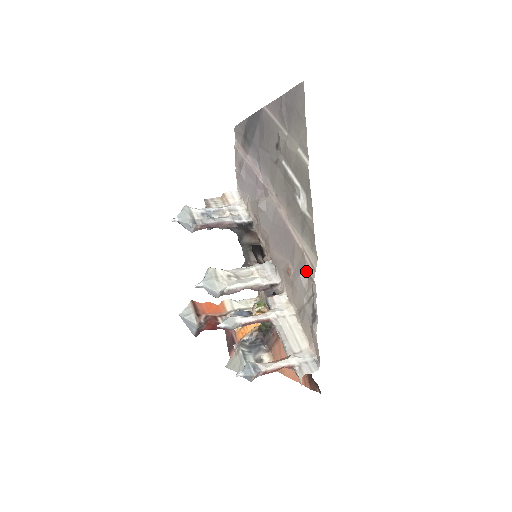
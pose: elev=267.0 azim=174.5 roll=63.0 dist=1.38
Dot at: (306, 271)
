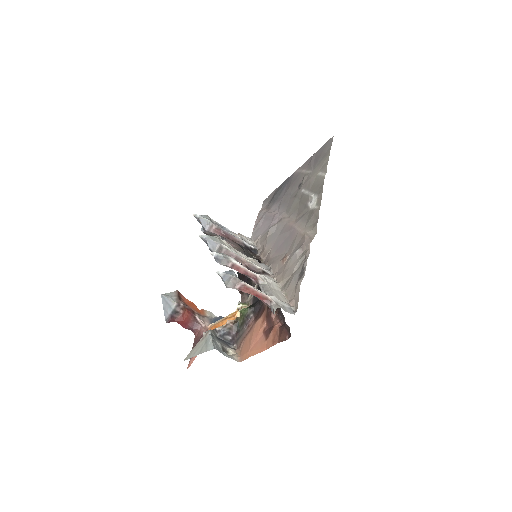
Dot at: (303, 243)
